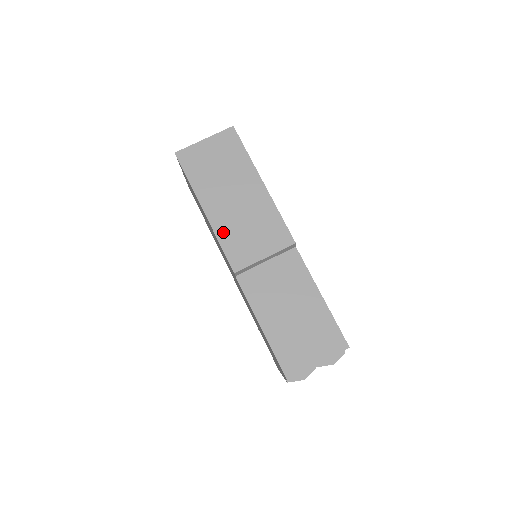
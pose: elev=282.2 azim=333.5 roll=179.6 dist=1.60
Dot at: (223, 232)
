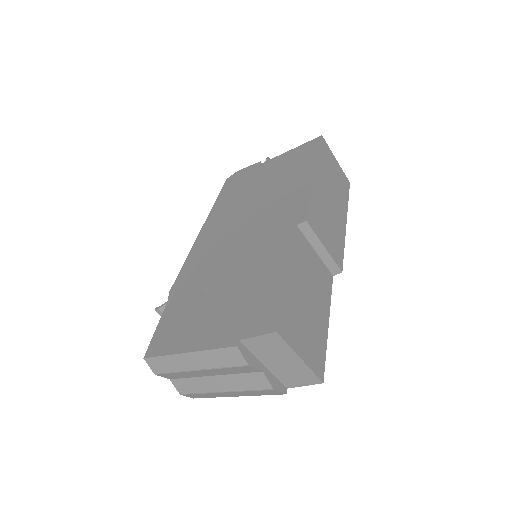
Dot at: (316, 197)
